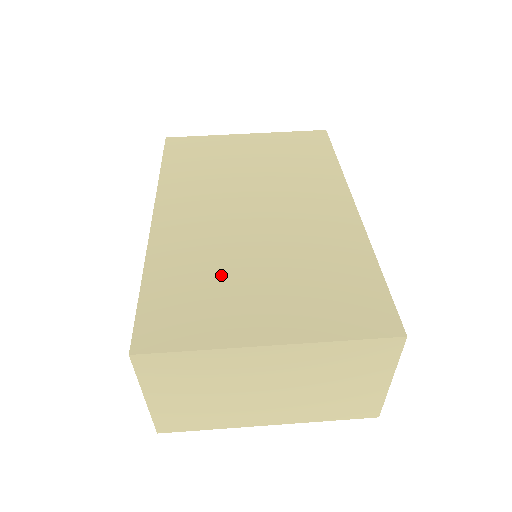
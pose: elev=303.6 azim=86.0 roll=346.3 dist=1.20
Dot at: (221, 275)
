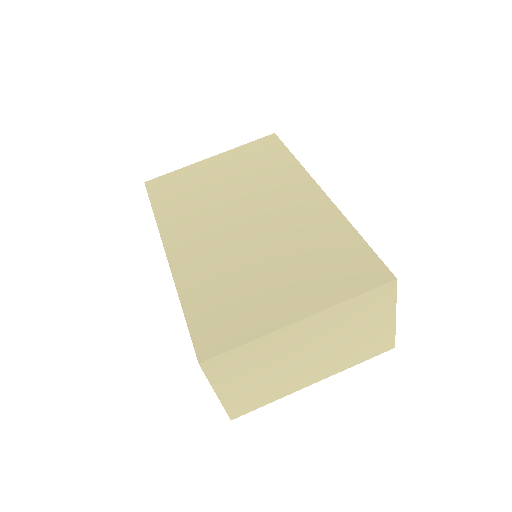
Dot at: (241, 281)
